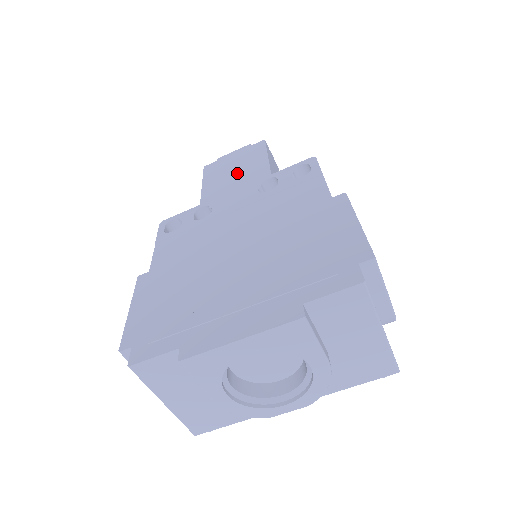
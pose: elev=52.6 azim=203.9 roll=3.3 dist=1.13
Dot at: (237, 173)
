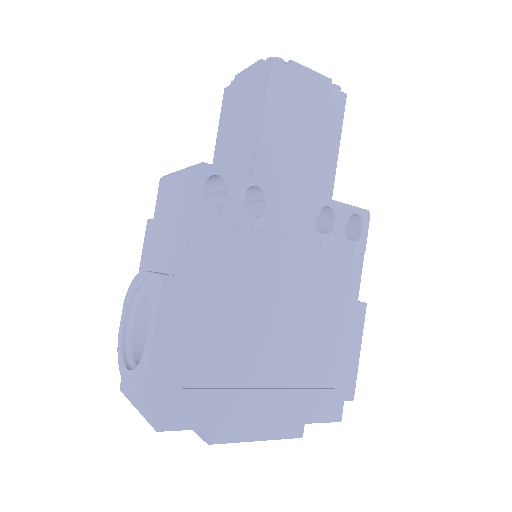
Dot at: (305, 146)
